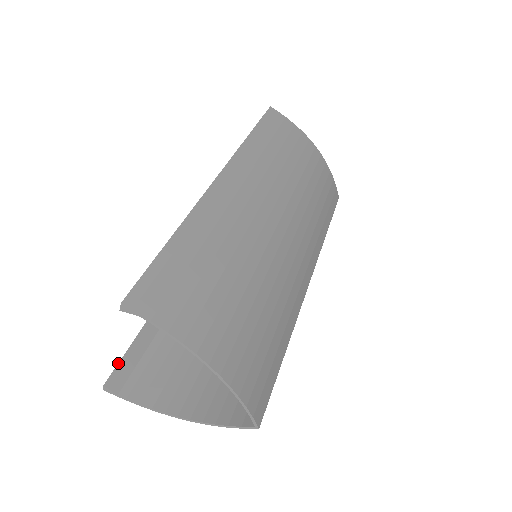
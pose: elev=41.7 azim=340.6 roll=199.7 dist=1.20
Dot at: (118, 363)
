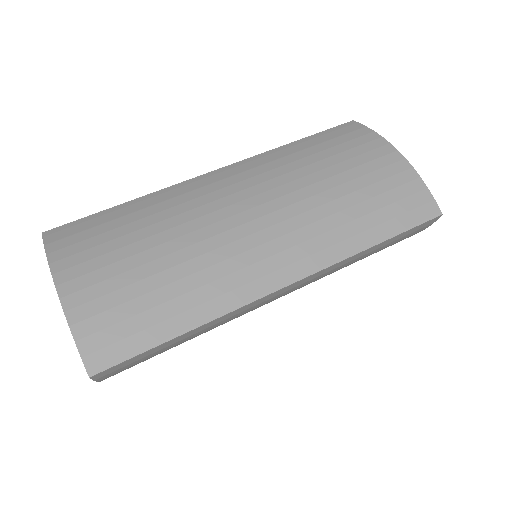
Dot at: occluded
